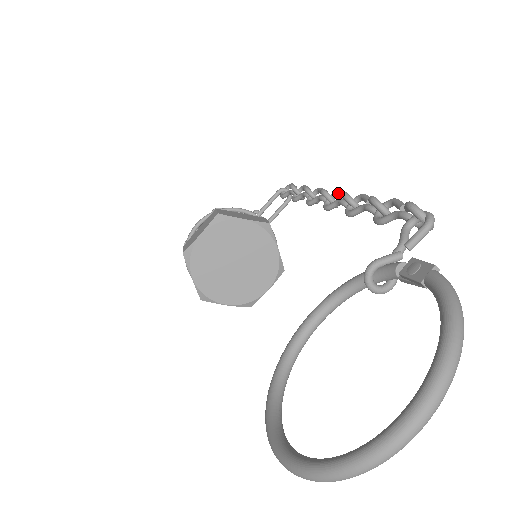
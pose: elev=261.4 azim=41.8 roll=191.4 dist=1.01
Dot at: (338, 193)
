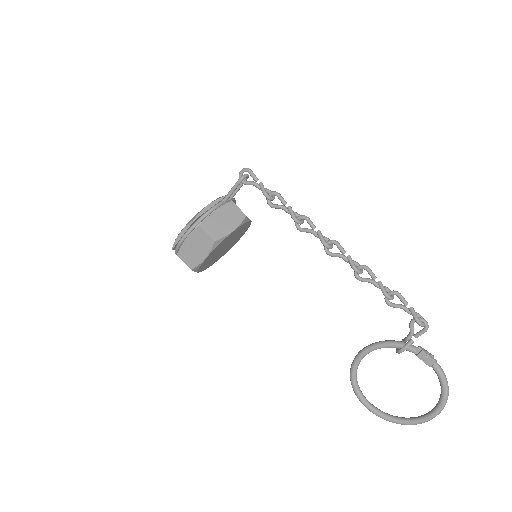
Dot at: (338, 248)
